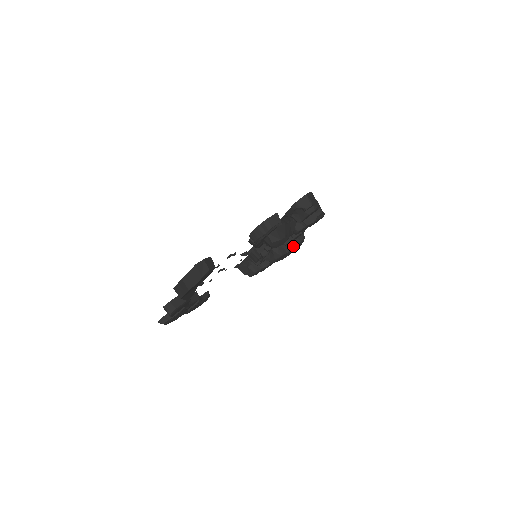
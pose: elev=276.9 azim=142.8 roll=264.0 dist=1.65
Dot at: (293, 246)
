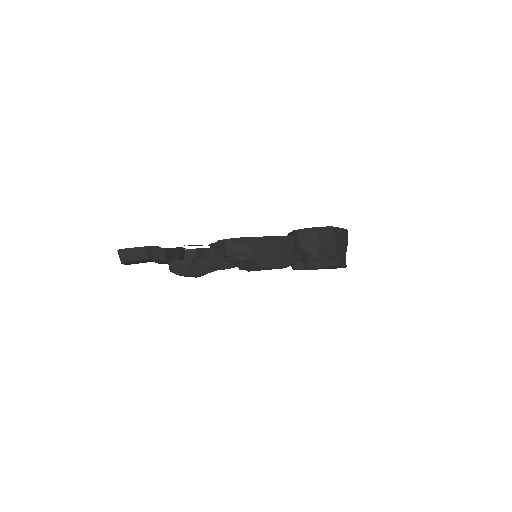
Dot at: (313, 266)
